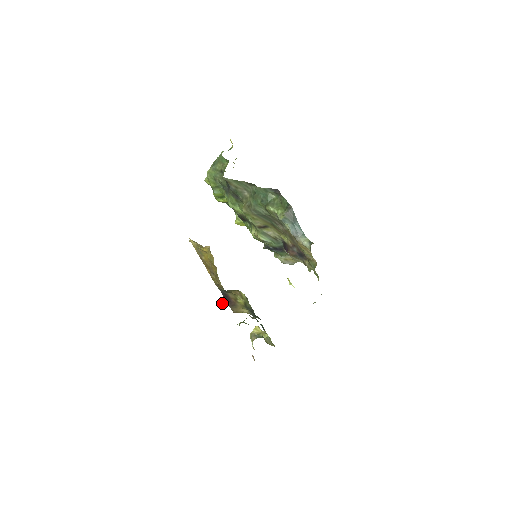
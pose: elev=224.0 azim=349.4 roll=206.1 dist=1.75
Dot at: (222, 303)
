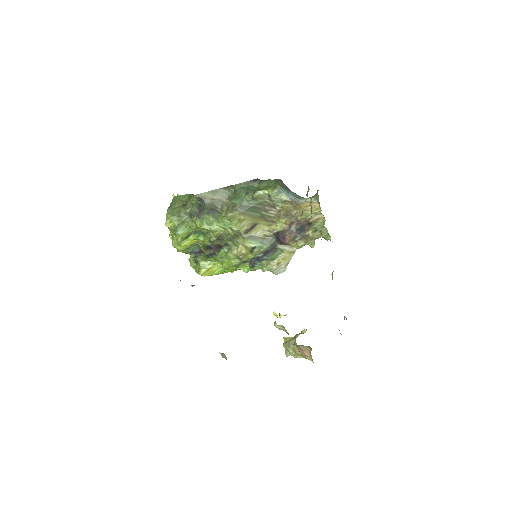
Dot at: (224, 355)
